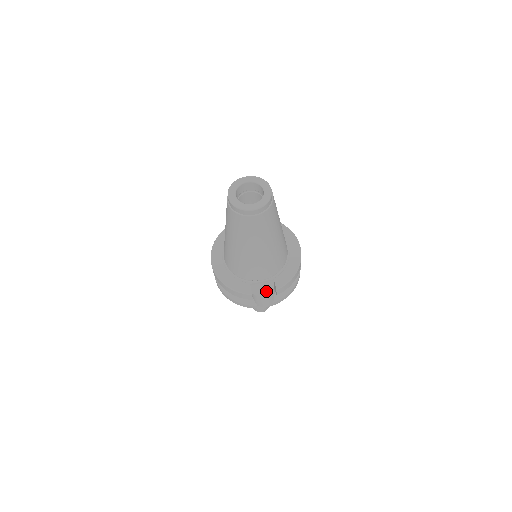
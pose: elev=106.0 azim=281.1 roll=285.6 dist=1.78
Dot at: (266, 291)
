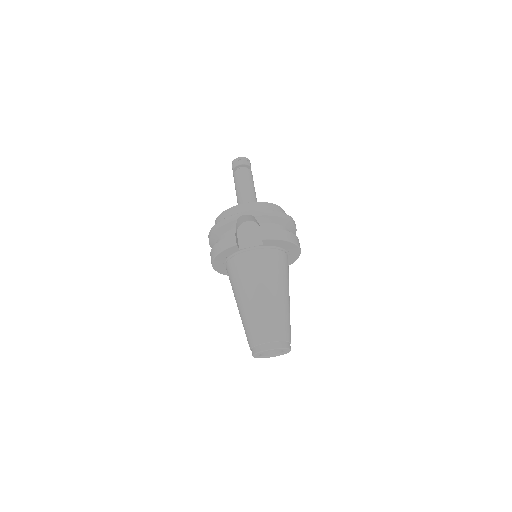
Dot at: occluded
